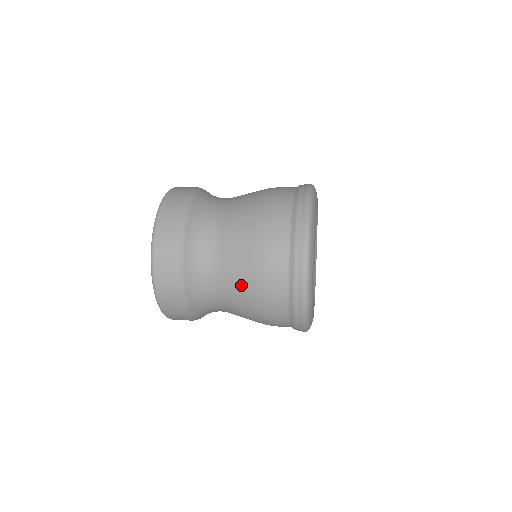
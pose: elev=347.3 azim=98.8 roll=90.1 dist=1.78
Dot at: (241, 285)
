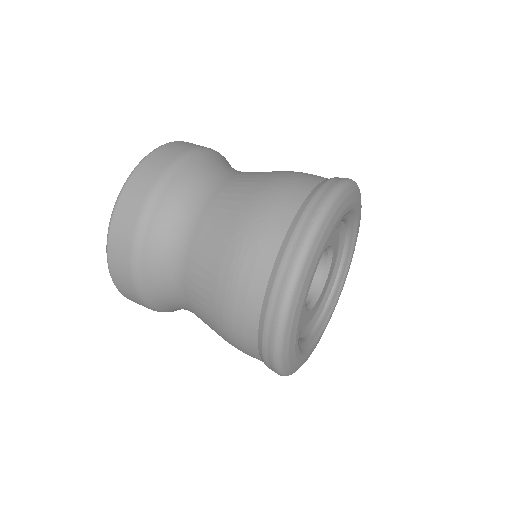
Dot at: (216, 242)
